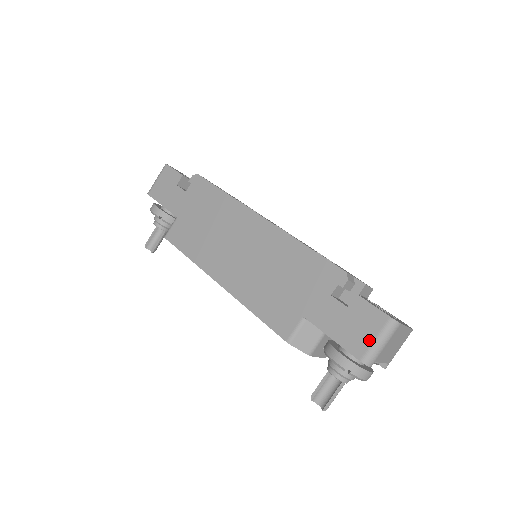
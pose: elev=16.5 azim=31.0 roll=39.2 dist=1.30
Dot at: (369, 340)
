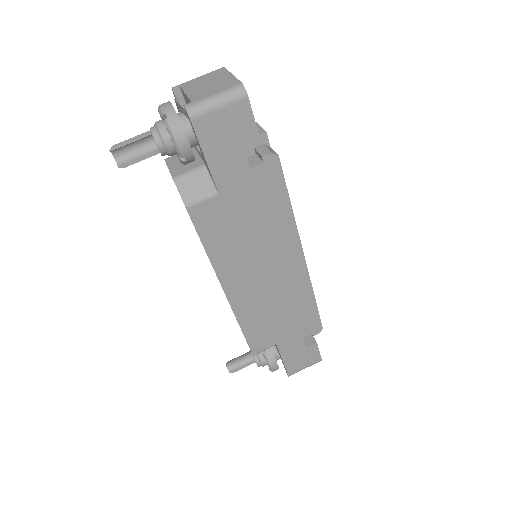
Dot at: (302, 368)
